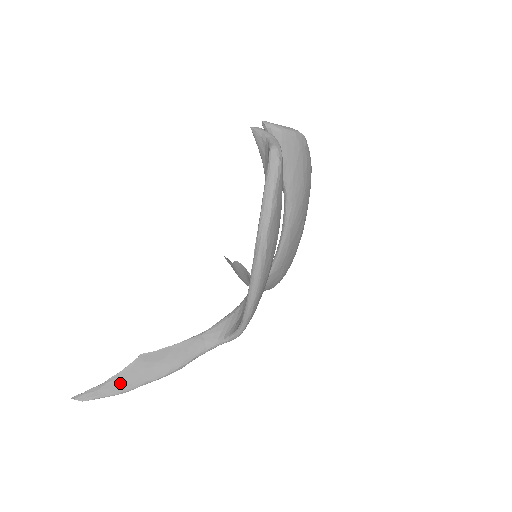
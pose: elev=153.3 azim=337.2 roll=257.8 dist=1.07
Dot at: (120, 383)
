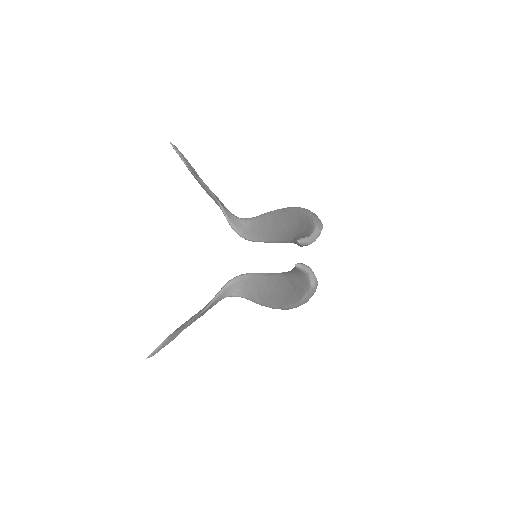
Dot at: (171, 339)
